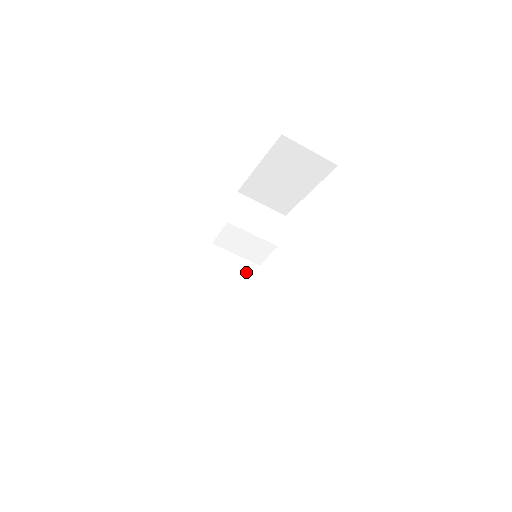
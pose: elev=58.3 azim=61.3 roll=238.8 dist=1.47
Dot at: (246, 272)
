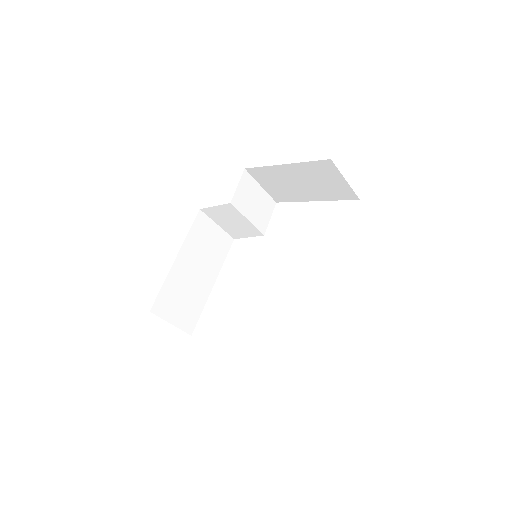
Dot at: (222, 244)
